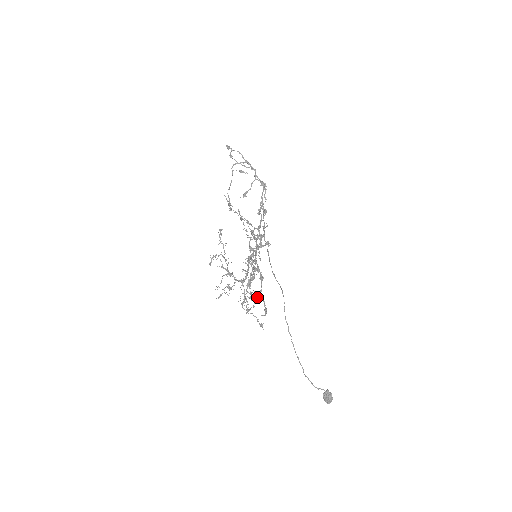
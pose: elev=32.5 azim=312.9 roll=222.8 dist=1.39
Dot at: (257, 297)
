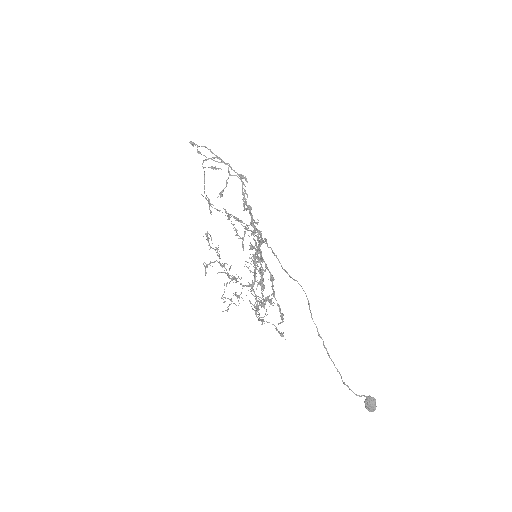
Dot at: (271, 301)
